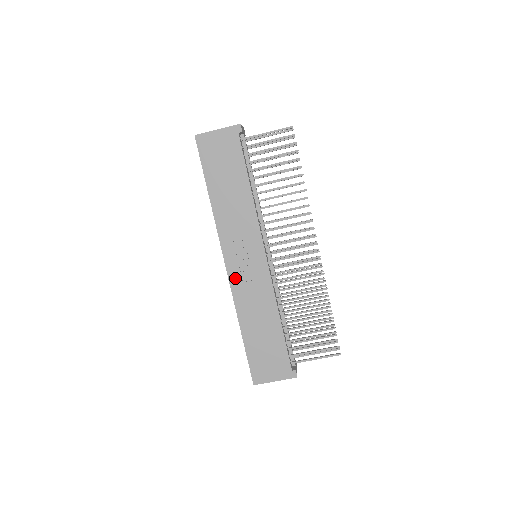
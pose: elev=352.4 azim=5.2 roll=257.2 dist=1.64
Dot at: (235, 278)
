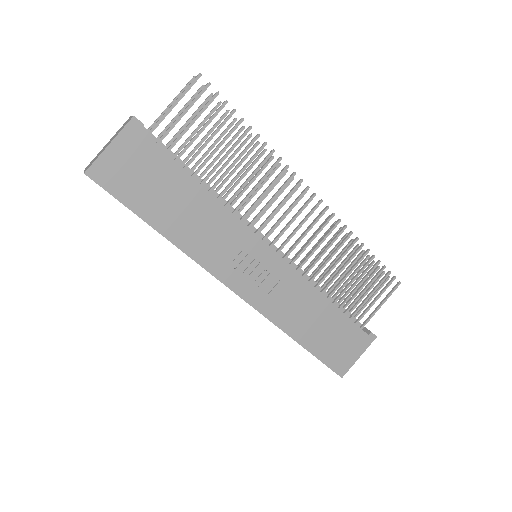
Dot at: (256, 298)
